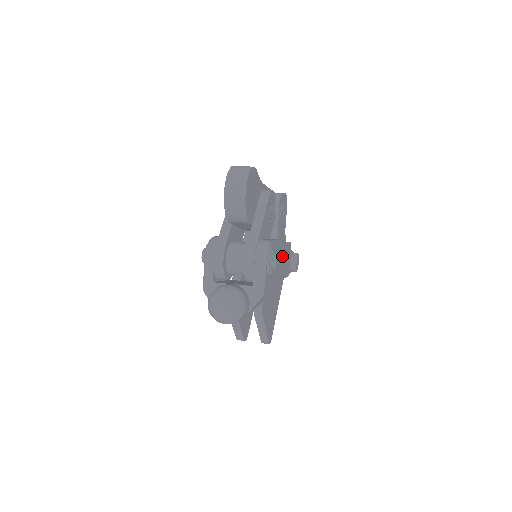
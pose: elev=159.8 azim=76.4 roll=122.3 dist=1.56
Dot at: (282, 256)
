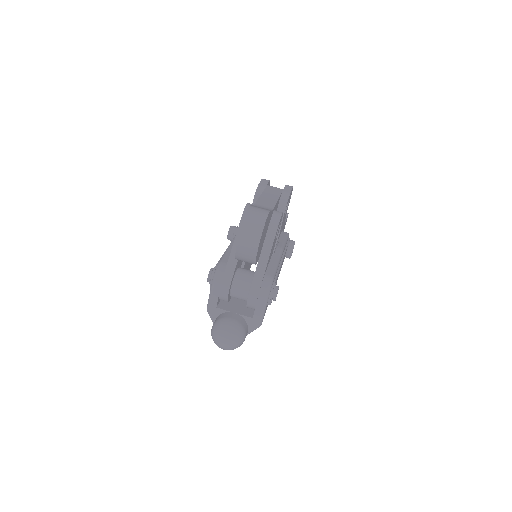
Dot at: occluded
